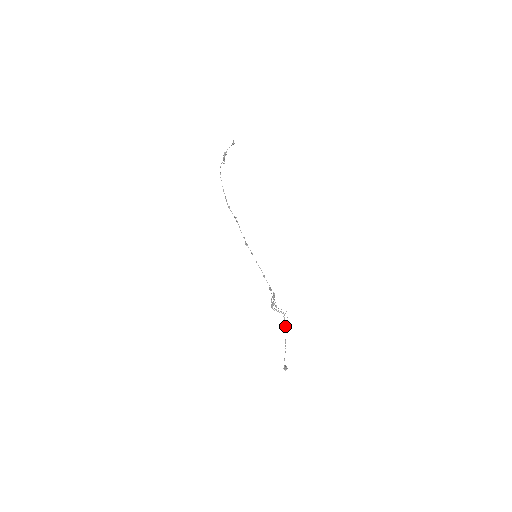
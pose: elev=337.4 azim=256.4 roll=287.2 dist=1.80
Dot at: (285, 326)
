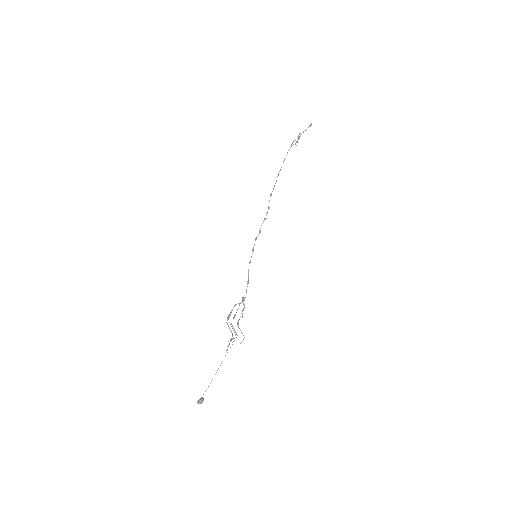
Dot at: occluded
